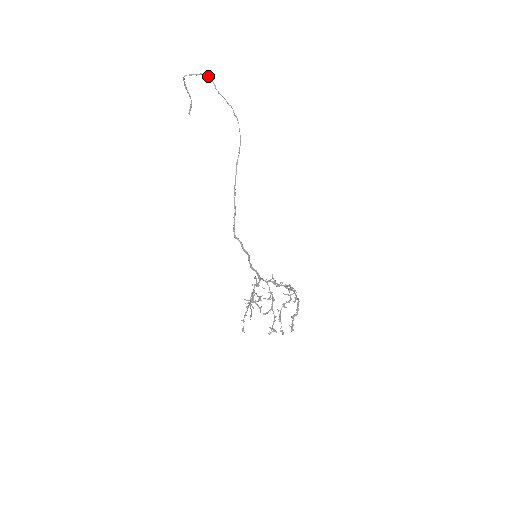
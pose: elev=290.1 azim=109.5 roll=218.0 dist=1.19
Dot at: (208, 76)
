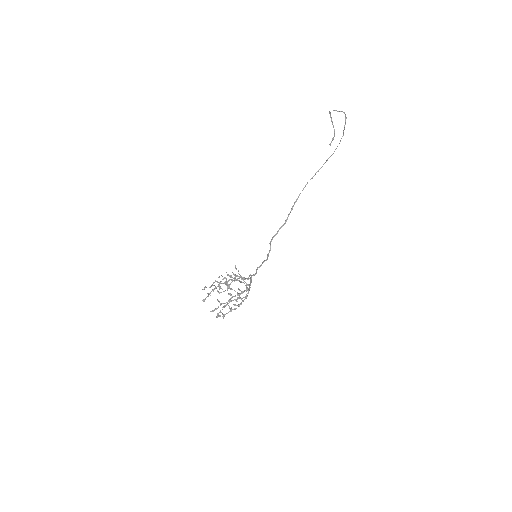
Dot at: (345, 114)
